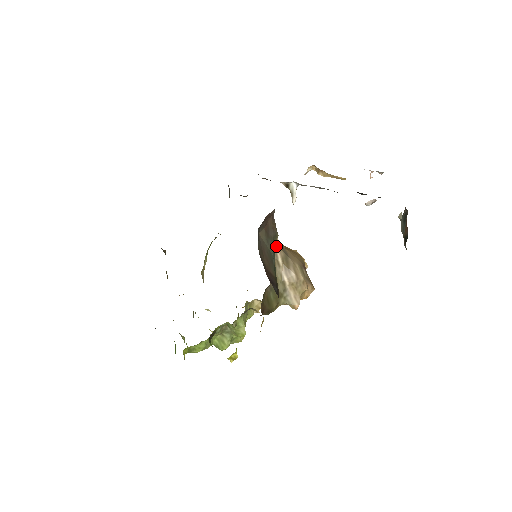
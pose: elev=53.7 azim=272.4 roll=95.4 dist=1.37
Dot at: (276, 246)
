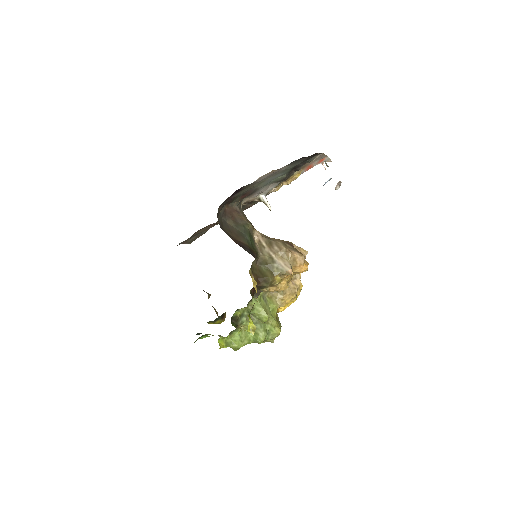
Dot at: (258, 236)
